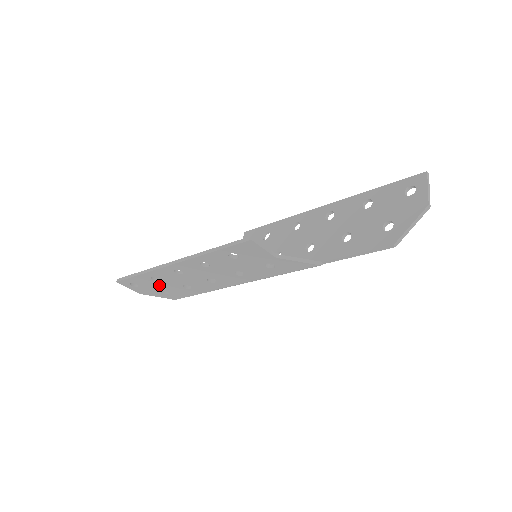
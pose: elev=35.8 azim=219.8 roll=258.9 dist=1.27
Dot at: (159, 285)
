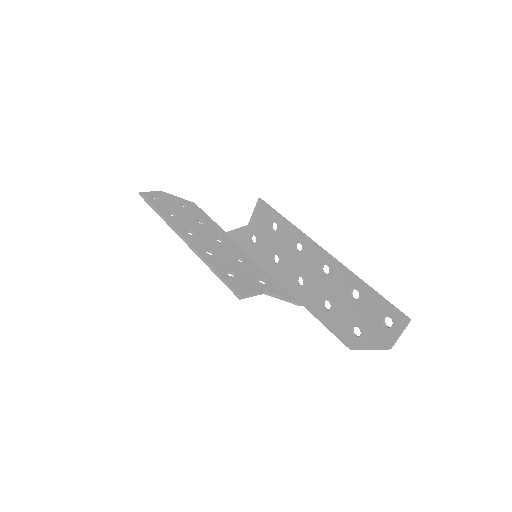
Dot at: occluded
